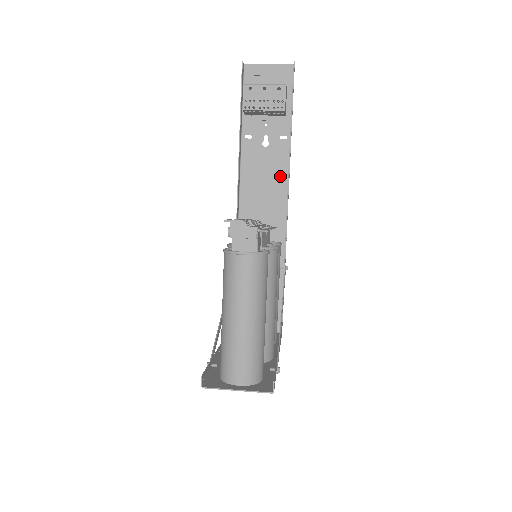
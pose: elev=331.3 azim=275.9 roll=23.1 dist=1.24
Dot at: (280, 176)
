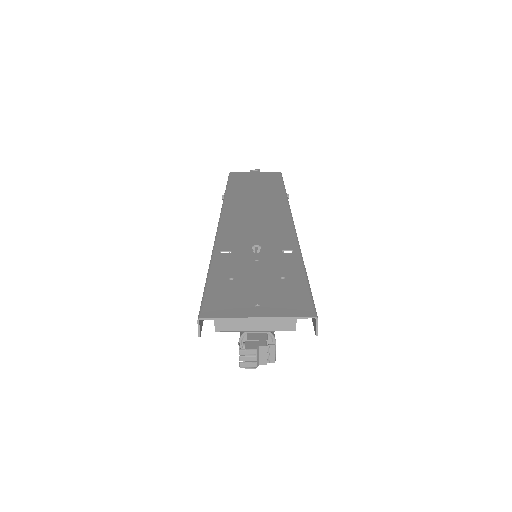
Dot at: (281, 229)
